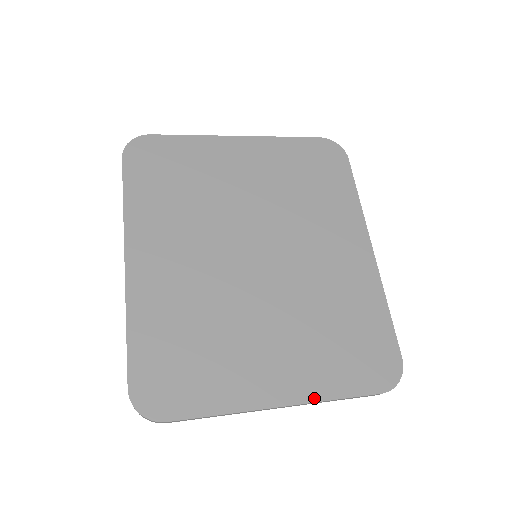
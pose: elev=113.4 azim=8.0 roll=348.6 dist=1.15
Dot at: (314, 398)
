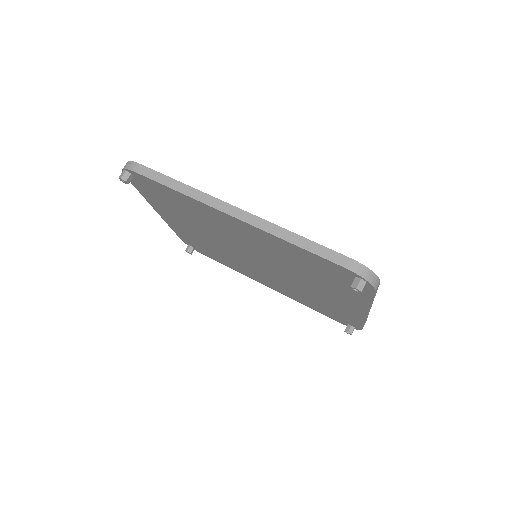
Dot at: occluded
